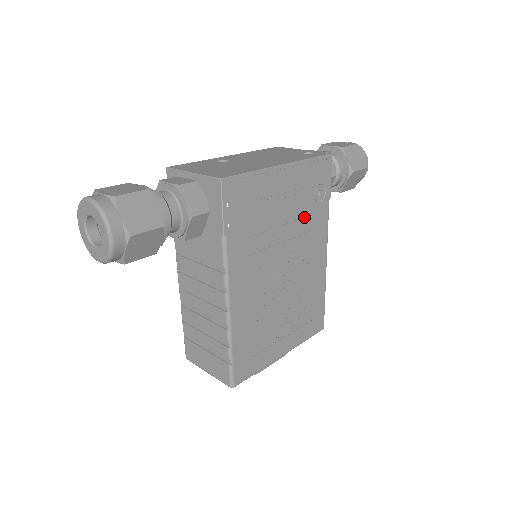
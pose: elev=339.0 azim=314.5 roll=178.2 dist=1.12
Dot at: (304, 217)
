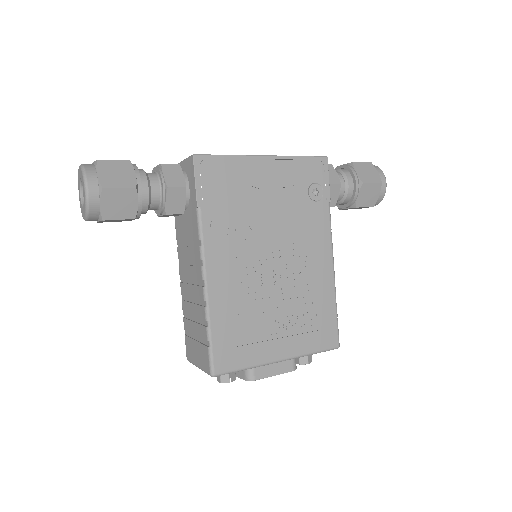
Dot at: (296, 212)
